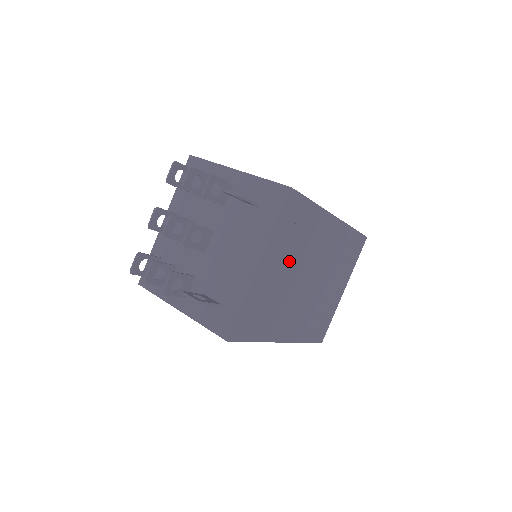
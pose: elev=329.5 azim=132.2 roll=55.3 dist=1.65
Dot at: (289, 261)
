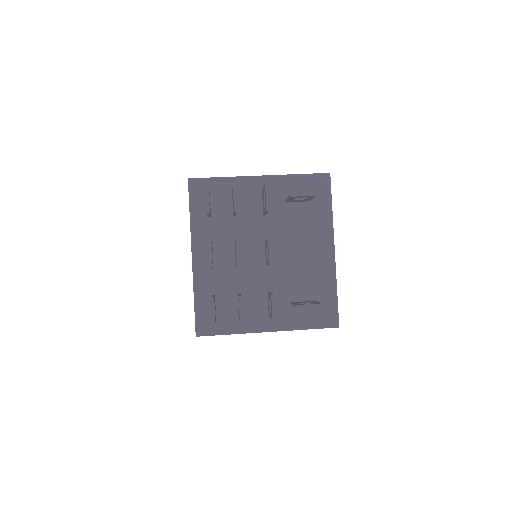
Dot at: occluded
